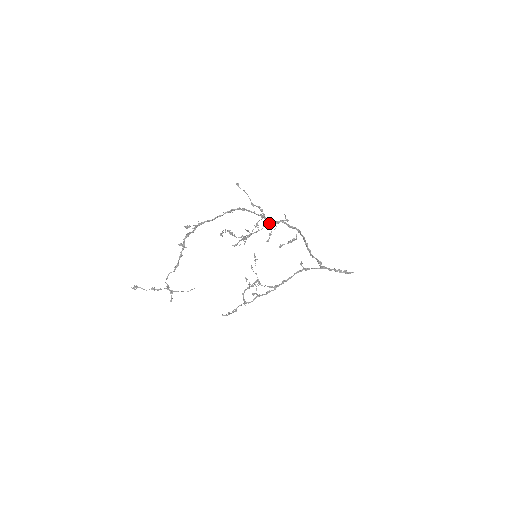
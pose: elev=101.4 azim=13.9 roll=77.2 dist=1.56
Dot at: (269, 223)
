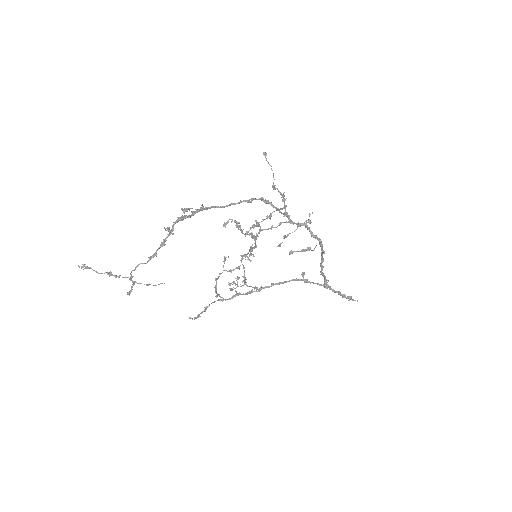
Dot at: (289, 222)
